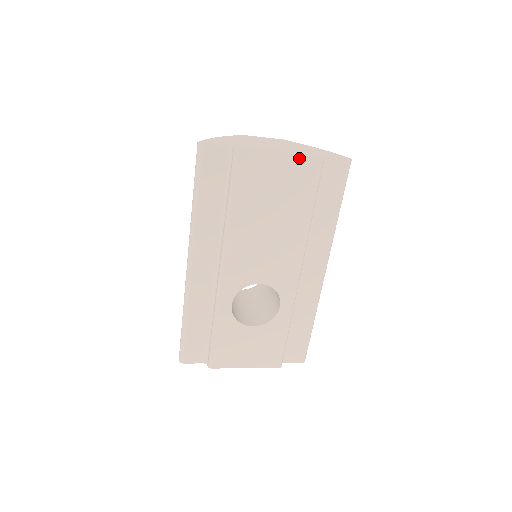
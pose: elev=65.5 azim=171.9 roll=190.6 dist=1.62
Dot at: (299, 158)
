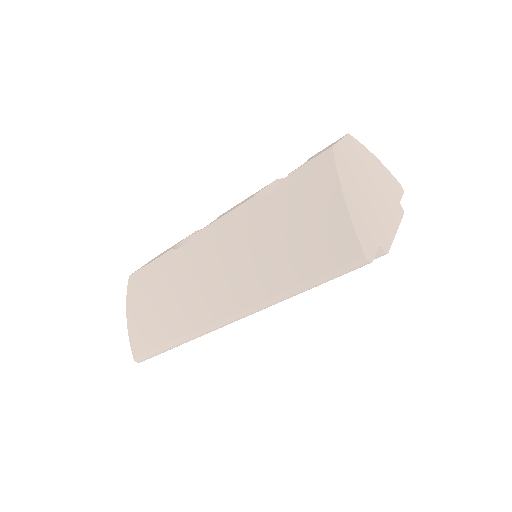
Dot at: (398, 224)
